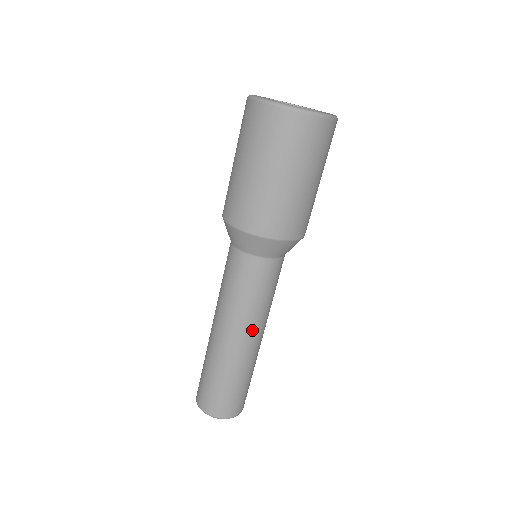
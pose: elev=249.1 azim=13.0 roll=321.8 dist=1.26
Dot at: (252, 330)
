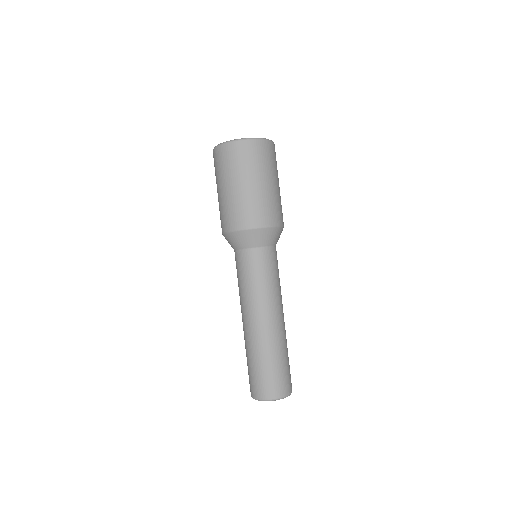
Dot at: (261, 311)
